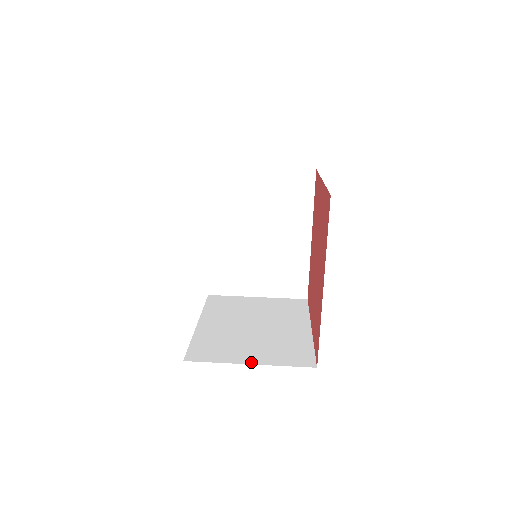
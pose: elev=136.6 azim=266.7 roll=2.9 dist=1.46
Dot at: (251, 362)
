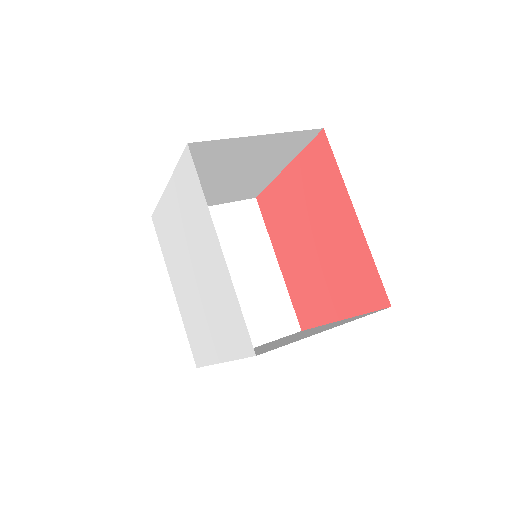
Dot at: (328, 329)
